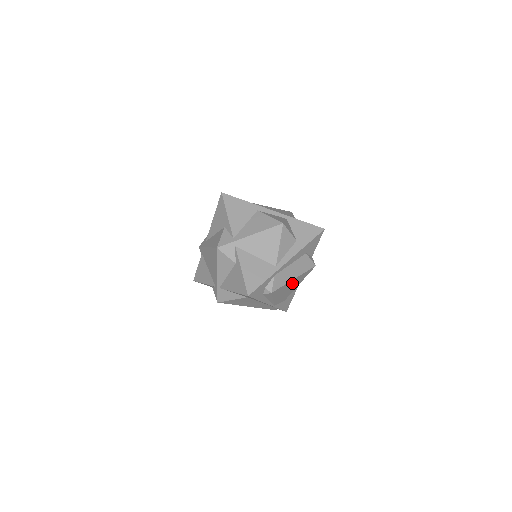
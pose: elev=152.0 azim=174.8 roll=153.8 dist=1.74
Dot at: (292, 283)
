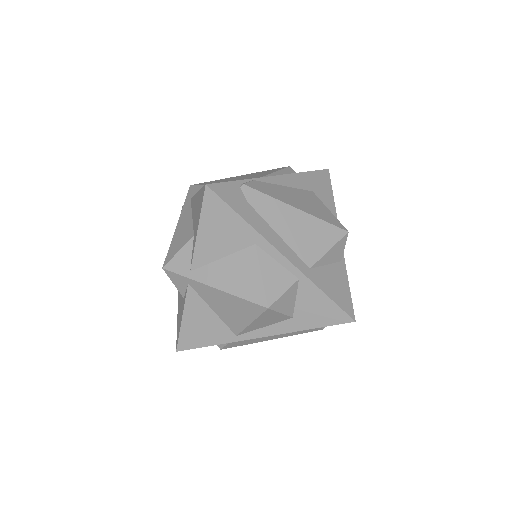
Dot at: occluded
